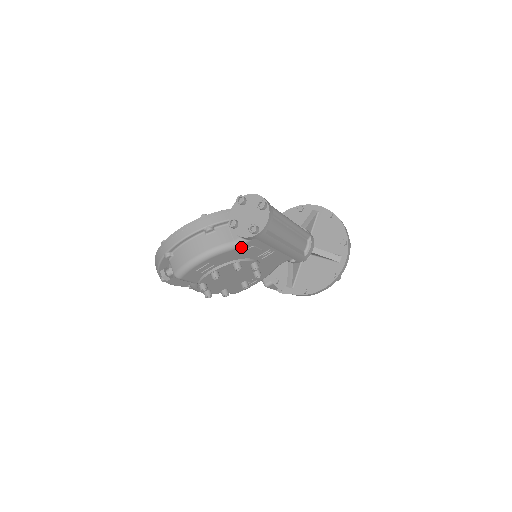
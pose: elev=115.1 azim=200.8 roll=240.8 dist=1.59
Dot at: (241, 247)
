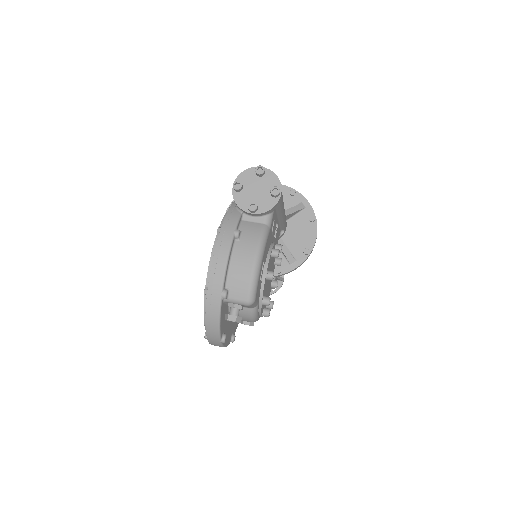
Dot at: (271, 226)
